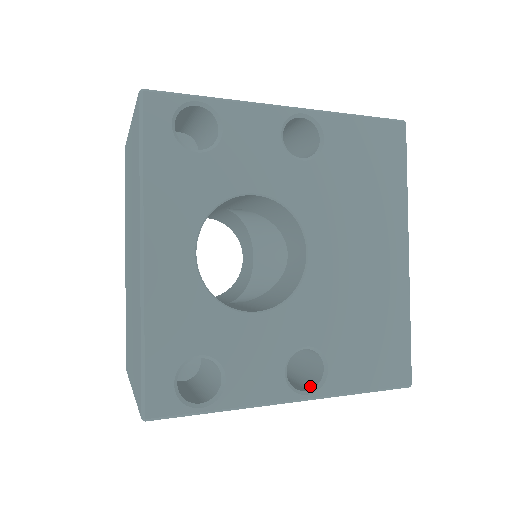
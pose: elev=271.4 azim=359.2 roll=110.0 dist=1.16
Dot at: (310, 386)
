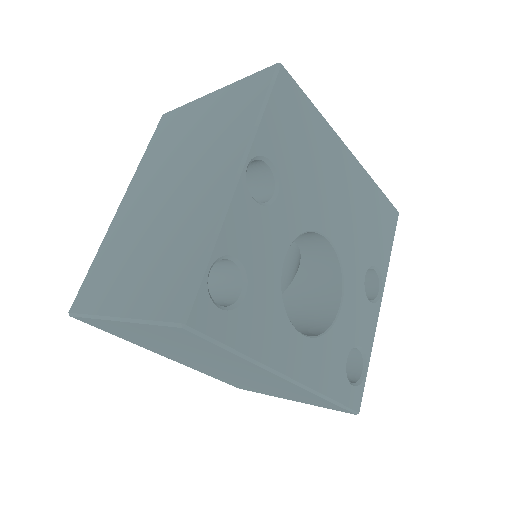
Dot at: (375, 285)
